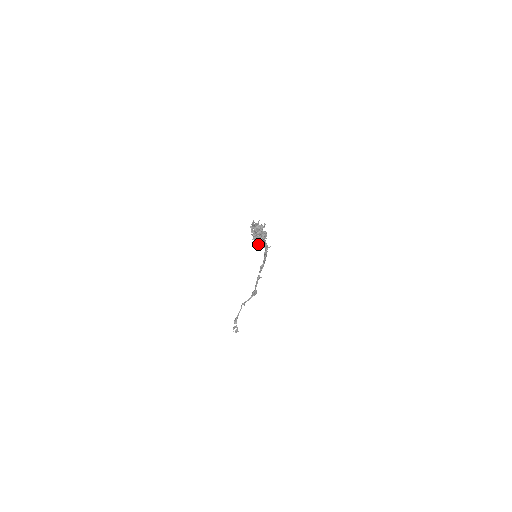
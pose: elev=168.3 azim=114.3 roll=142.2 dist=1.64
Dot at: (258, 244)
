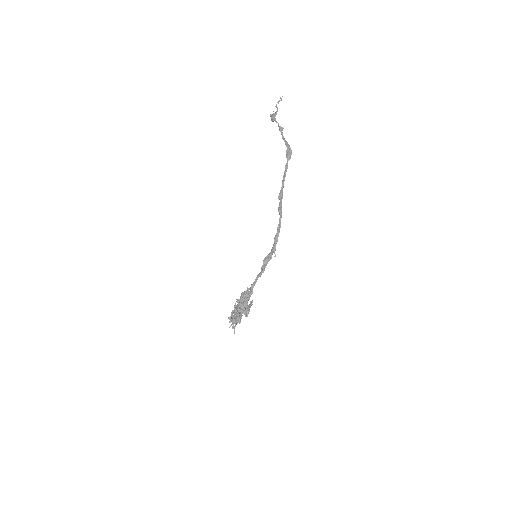
Dot at: occluded
